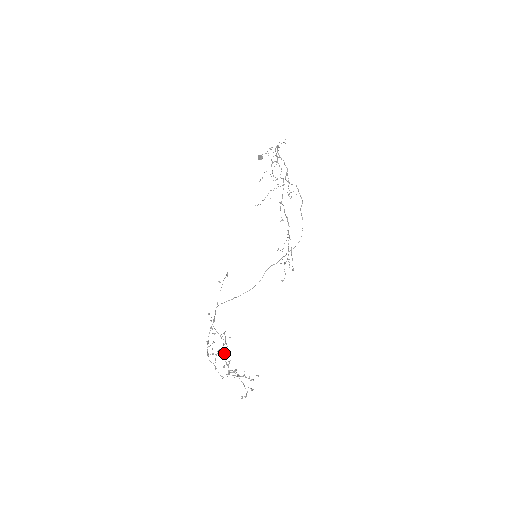
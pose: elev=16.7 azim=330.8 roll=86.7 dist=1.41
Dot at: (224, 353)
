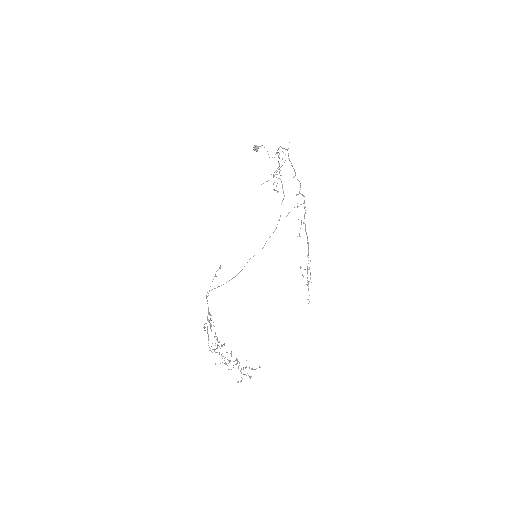
Dot at: (224, 345)
